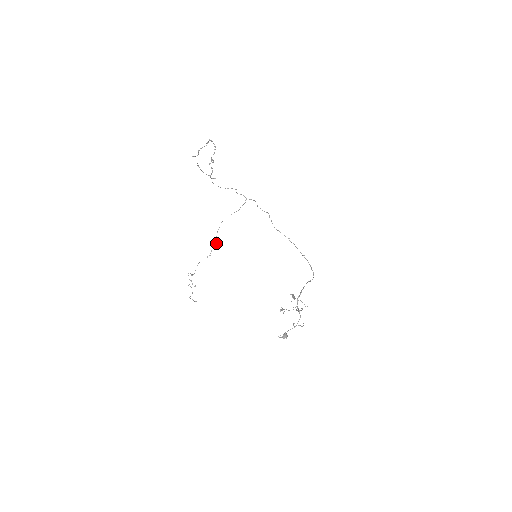
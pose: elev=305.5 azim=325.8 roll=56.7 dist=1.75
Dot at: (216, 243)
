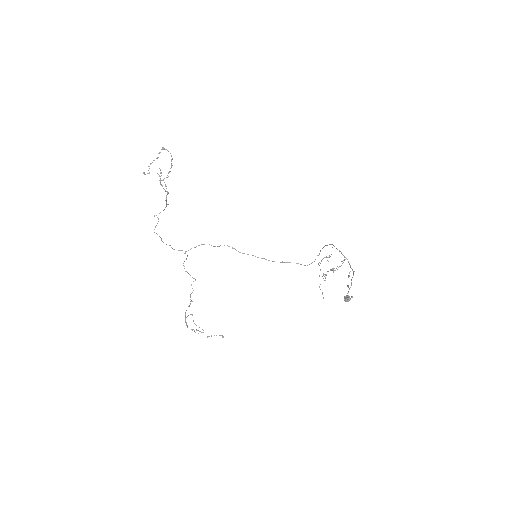
Dot at: occluded
